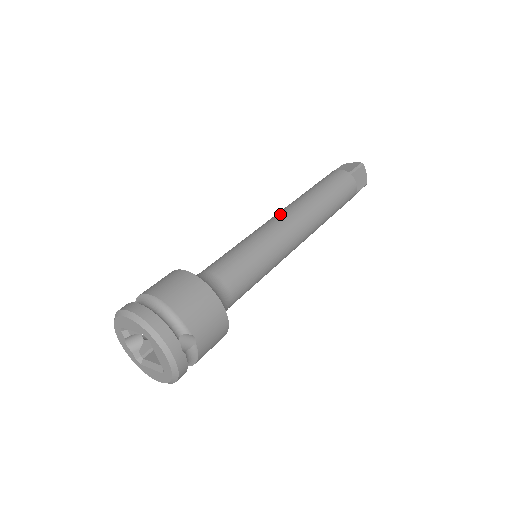
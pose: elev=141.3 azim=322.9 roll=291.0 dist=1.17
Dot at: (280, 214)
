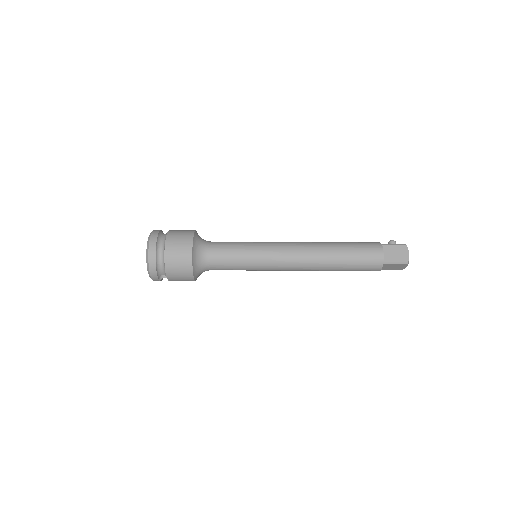
Dot at: (293, 251)
